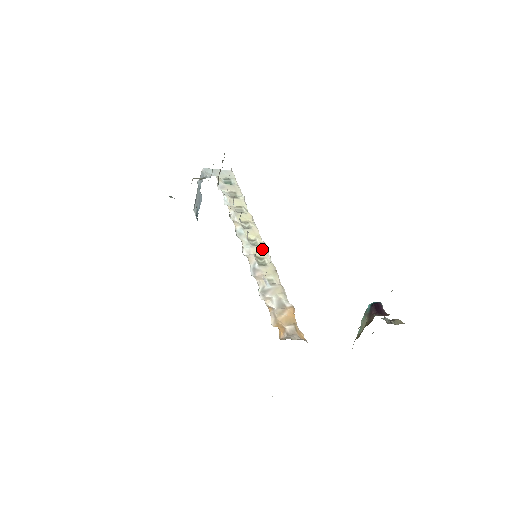
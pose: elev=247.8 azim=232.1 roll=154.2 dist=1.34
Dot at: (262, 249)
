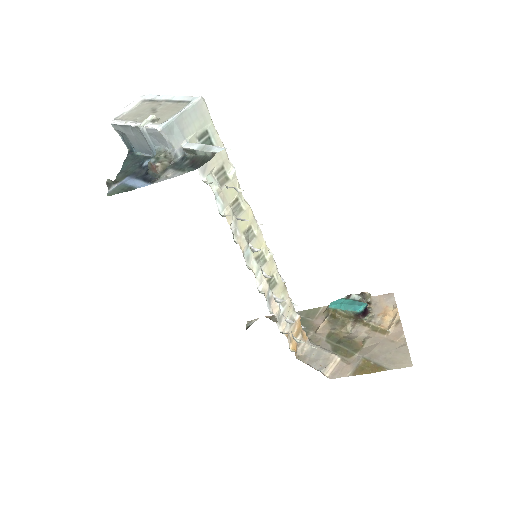
Dot at: (270, 264)
